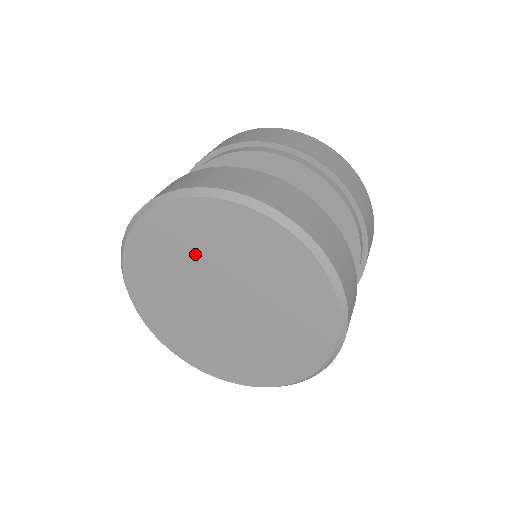
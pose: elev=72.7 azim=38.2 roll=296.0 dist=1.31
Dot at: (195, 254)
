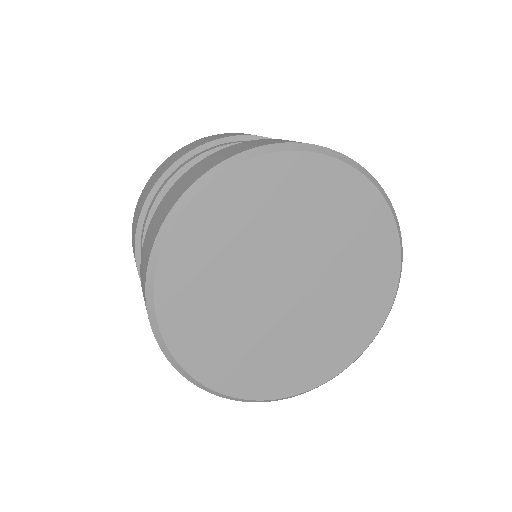
Dot at: (273, 223)
